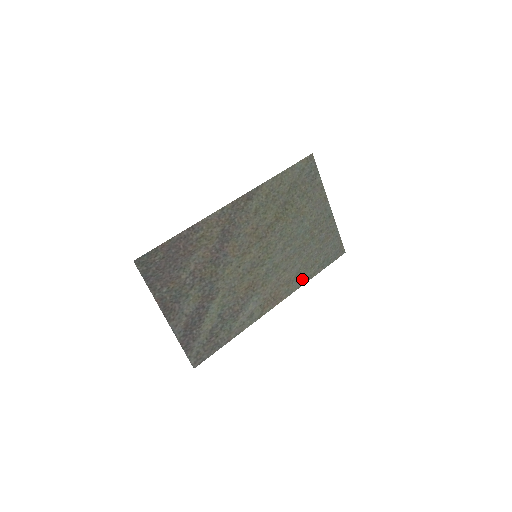
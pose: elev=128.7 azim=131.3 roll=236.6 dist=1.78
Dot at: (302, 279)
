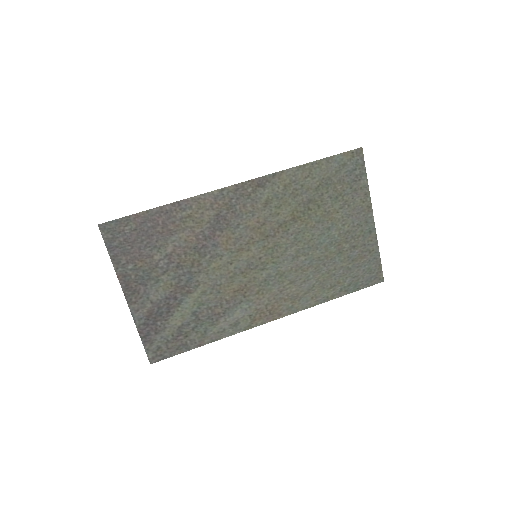
Dot at: (314, 299)
